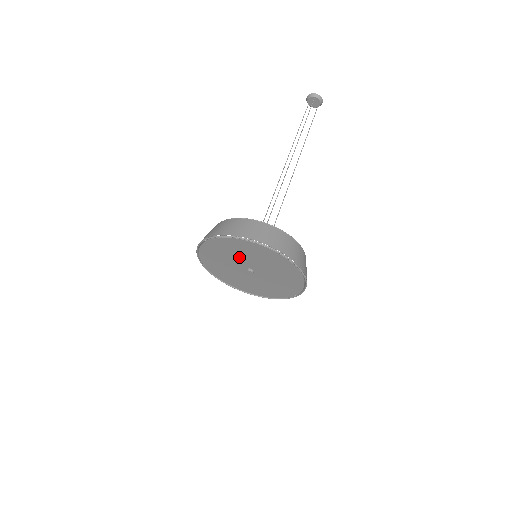
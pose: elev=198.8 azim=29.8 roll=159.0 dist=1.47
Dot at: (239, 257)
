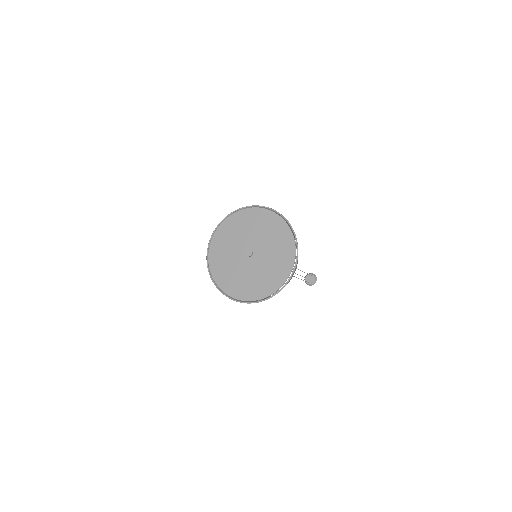
Dot at: (256, 234)
